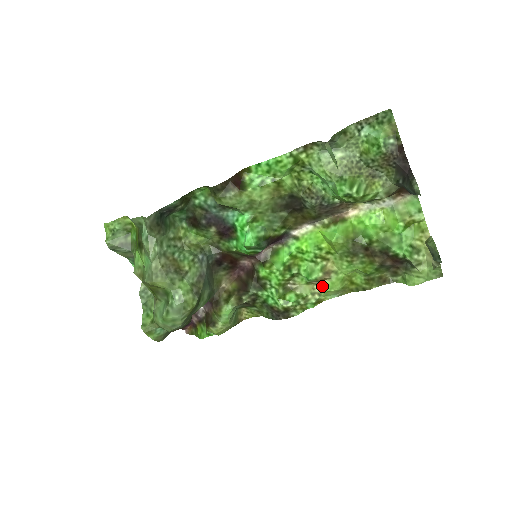
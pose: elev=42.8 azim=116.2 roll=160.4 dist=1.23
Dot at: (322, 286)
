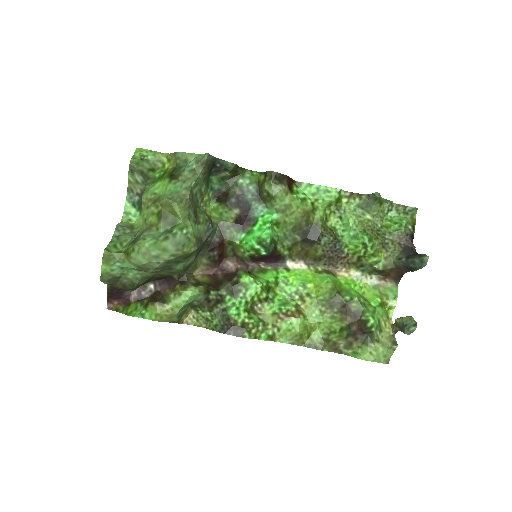
Dot at: (286, 322)
